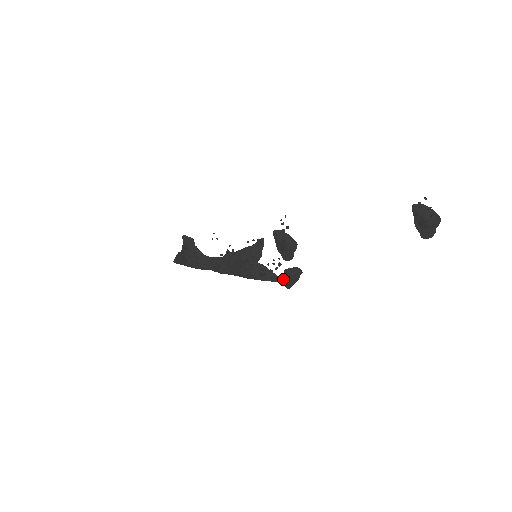
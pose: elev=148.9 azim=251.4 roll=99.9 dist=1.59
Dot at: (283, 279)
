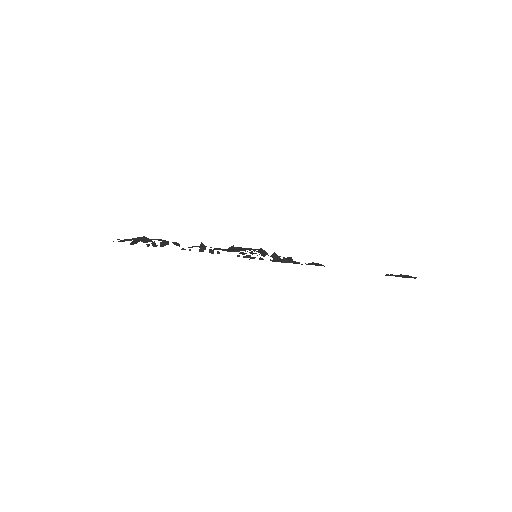
Dot at: occluded
